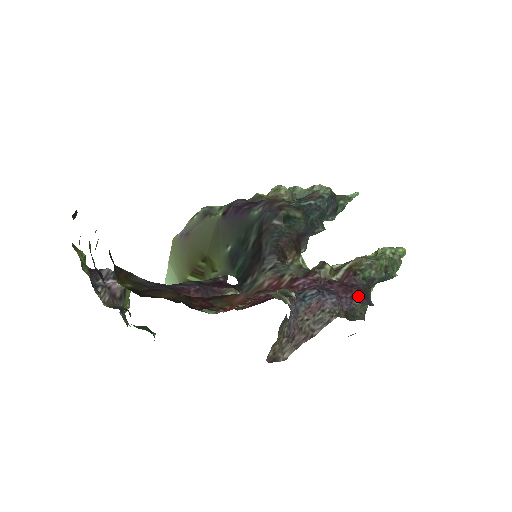
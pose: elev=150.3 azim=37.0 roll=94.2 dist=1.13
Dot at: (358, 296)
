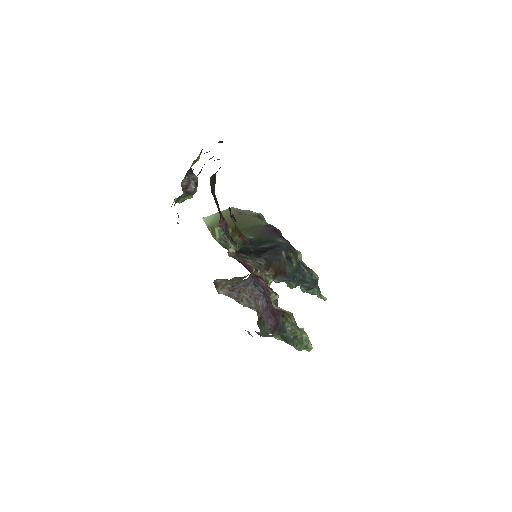
Dot at: (273, 321)
